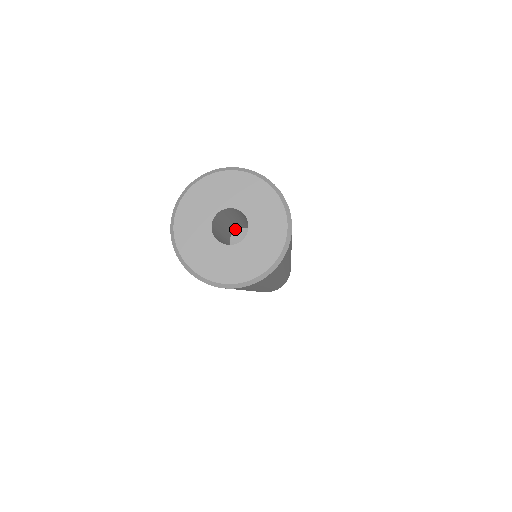
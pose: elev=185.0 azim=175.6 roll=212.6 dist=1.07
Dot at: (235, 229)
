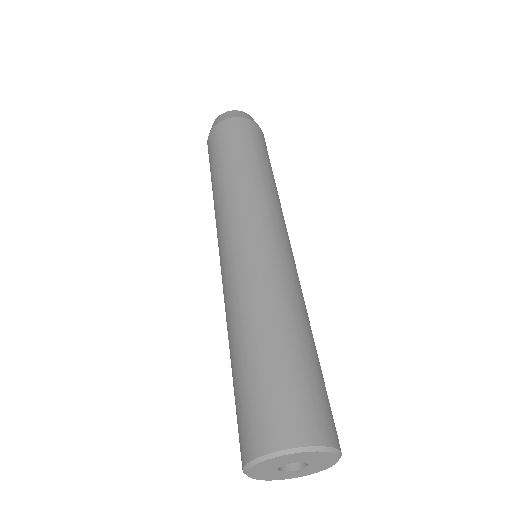
Dot at: occluded
